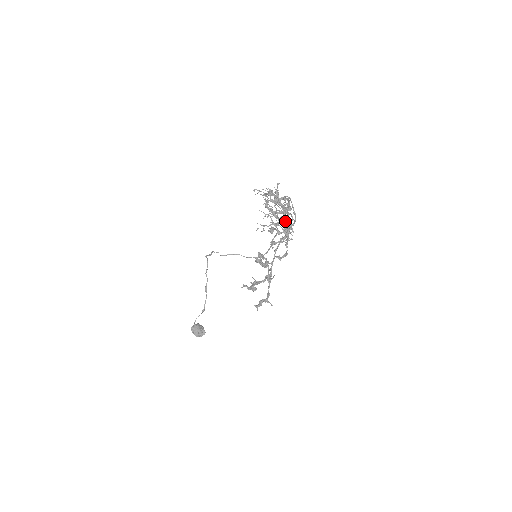
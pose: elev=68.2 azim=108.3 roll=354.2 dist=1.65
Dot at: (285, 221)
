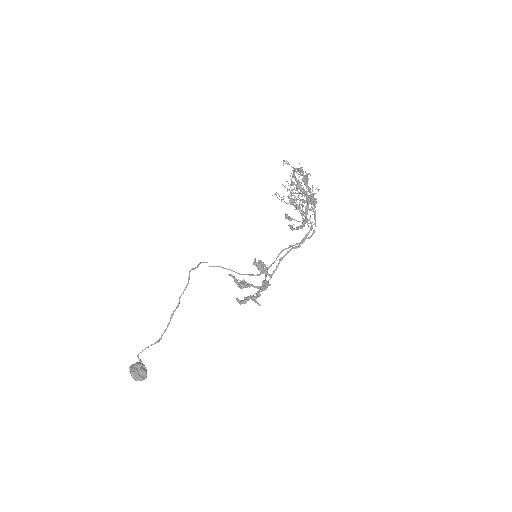
Dot at: (308, 204)
